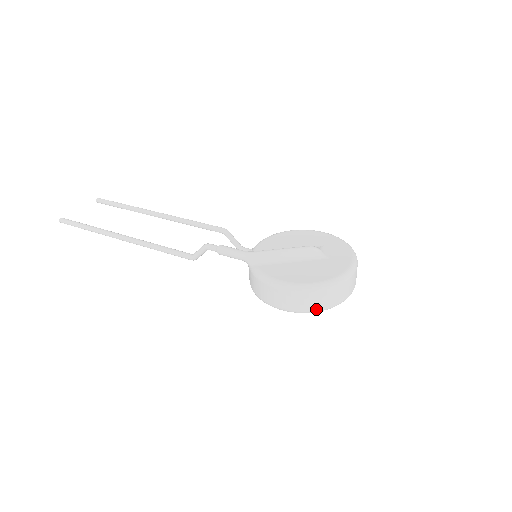
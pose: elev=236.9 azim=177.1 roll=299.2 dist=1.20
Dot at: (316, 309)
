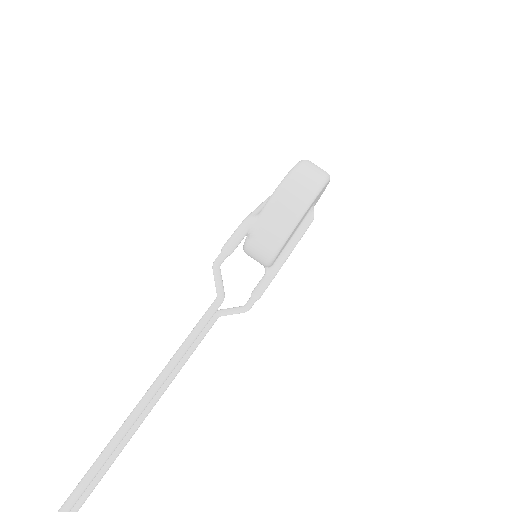
Dot at: (324, 174)
